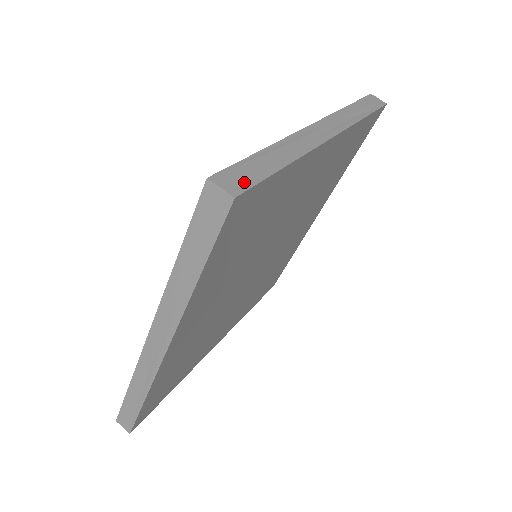
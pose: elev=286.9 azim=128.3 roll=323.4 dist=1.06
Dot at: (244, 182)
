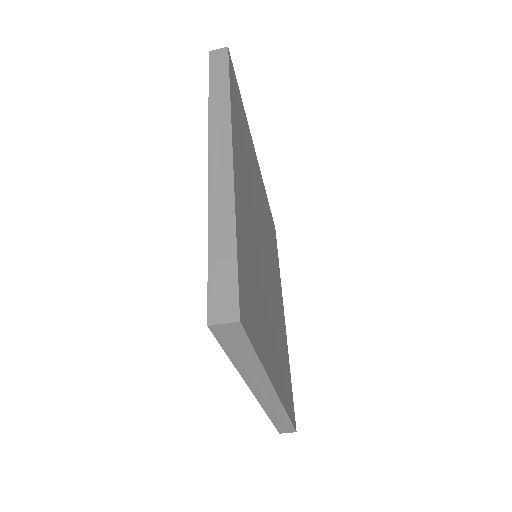
Dot at: (290, 429)
